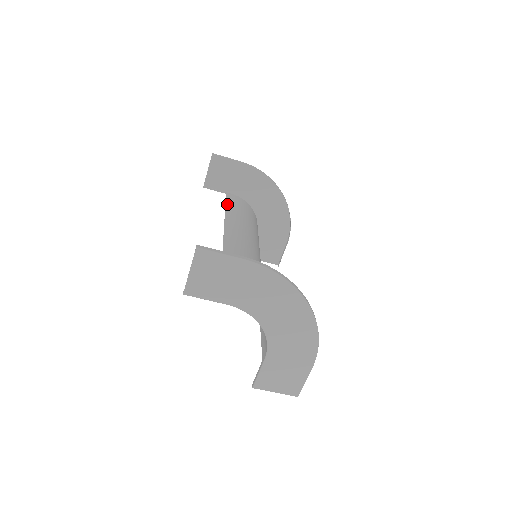
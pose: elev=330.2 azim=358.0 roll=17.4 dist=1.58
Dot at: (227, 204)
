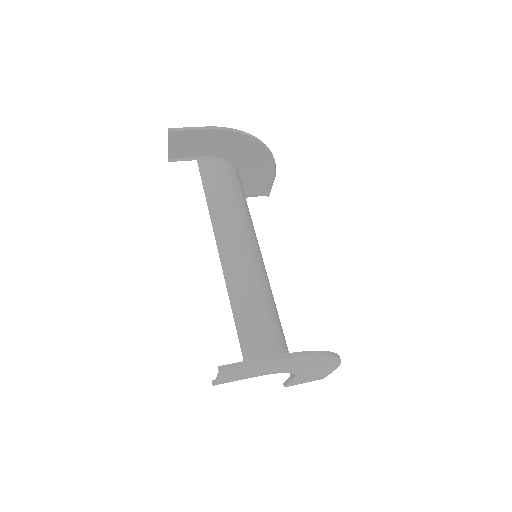
Dot at: (204, 185)
